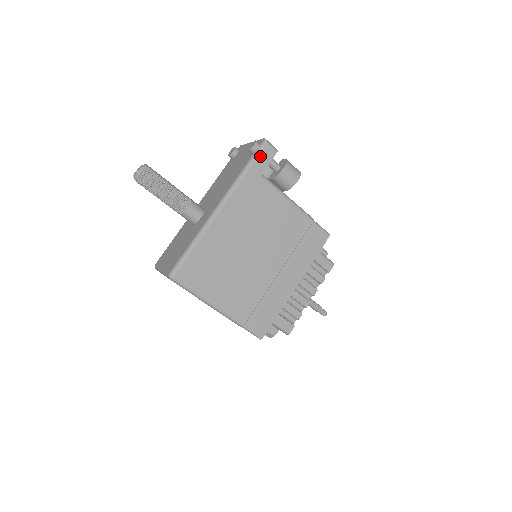
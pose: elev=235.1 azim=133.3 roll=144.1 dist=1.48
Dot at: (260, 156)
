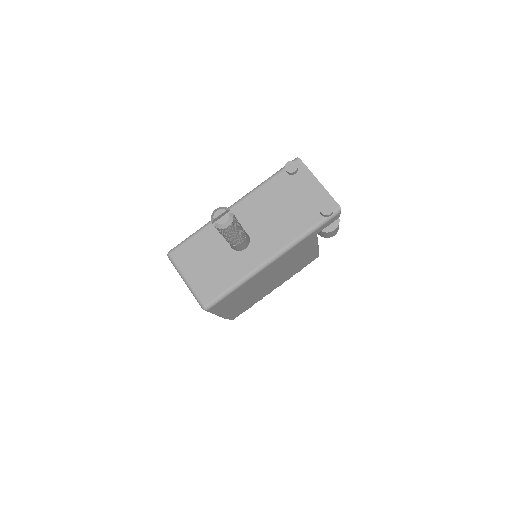
Dot at: (327, 222)
